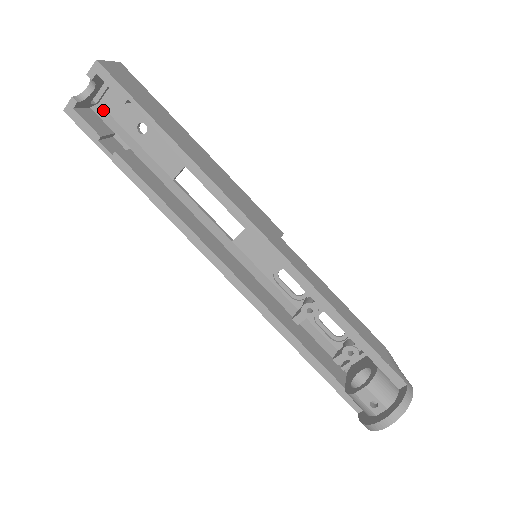
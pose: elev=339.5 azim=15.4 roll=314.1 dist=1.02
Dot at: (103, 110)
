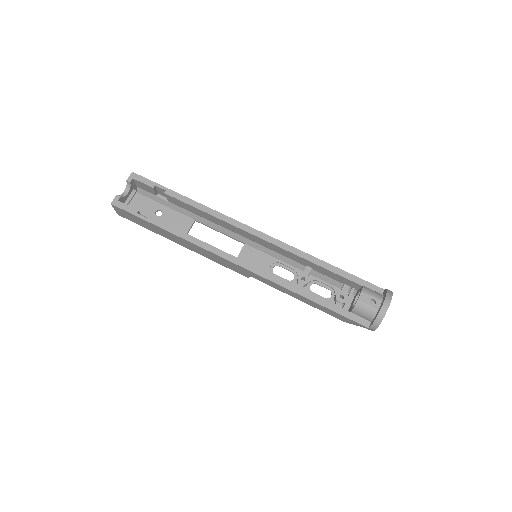
Dot at: occluded
